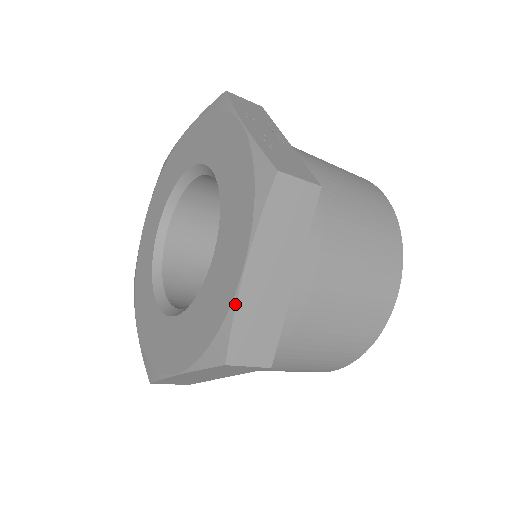
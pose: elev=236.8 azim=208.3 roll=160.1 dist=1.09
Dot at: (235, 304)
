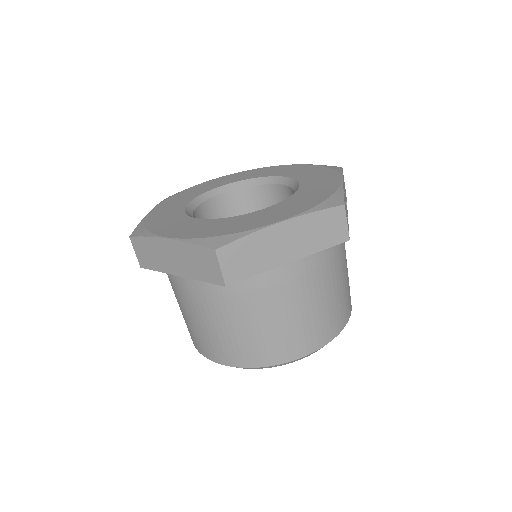
Dot at: (257, 230)
